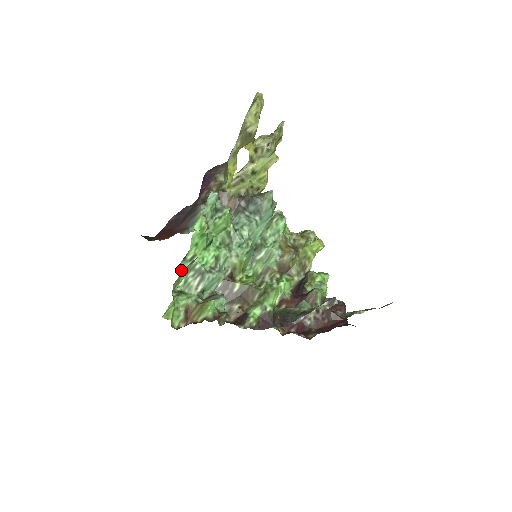
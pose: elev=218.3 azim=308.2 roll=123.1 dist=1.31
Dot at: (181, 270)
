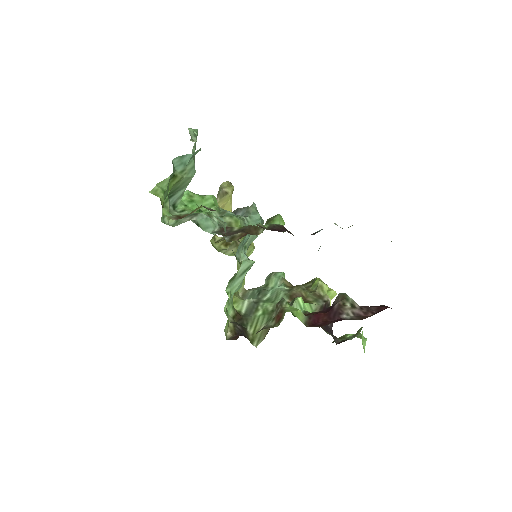
Dot at: (171, 213)
